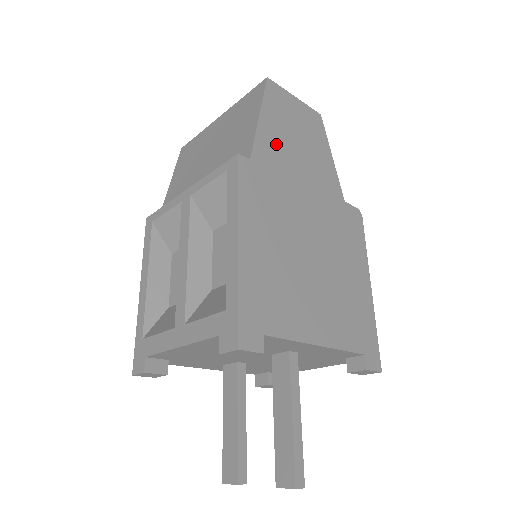
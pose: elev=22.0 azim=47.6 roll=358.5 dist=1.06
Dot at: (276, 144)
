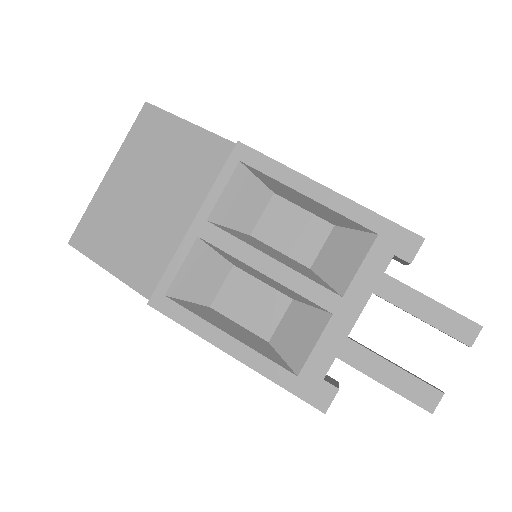
Dot at: occluded
